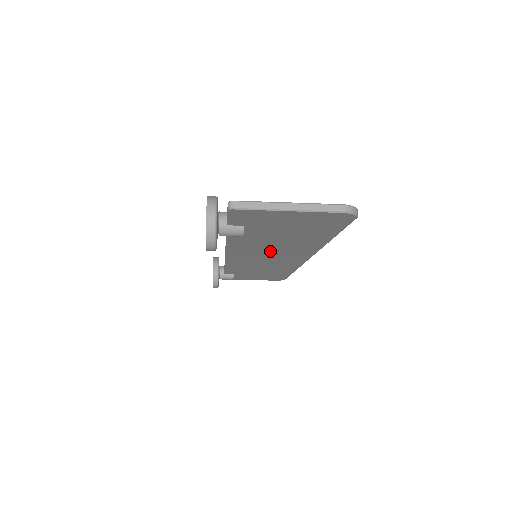
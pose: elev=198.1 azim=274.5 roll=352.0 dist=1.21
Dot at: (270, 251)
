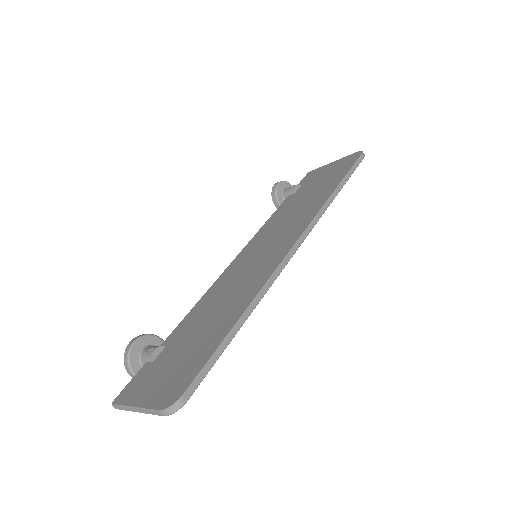
Dot at: occluded
